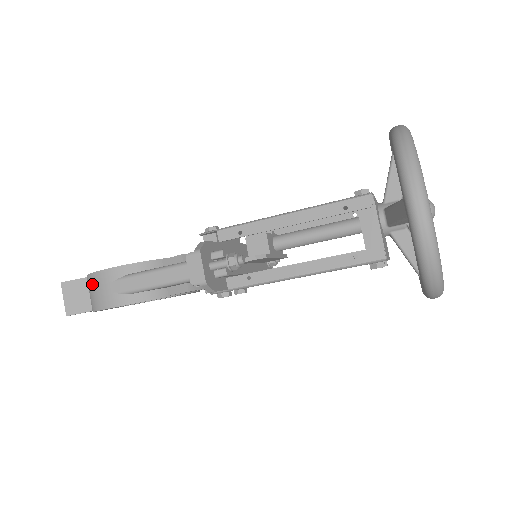
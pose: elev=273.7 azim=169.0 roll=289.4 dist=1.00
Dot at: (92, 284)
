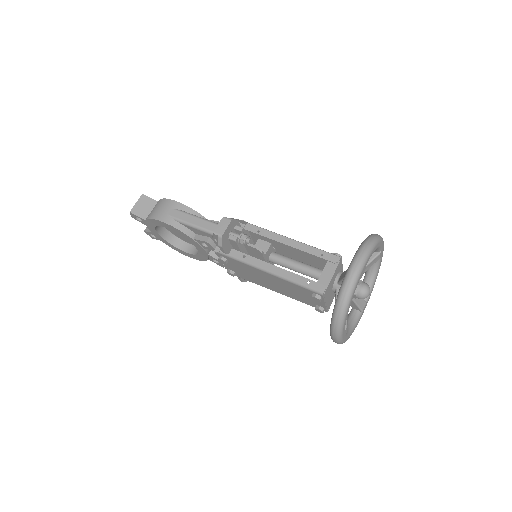
Dot at: (159, 204)
